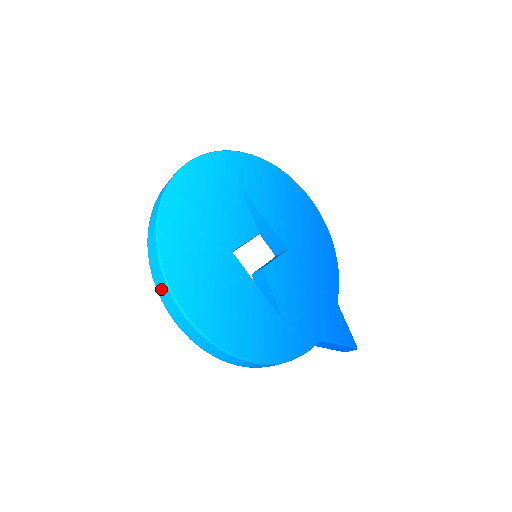
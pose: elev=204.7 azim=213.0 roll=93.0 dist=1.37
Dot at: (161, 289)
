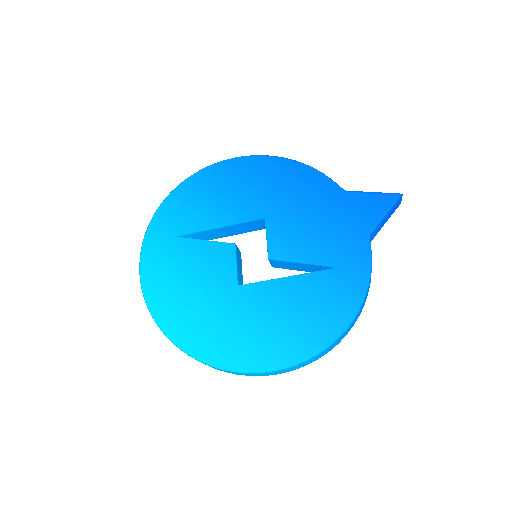
Dot at: (238, 374)
